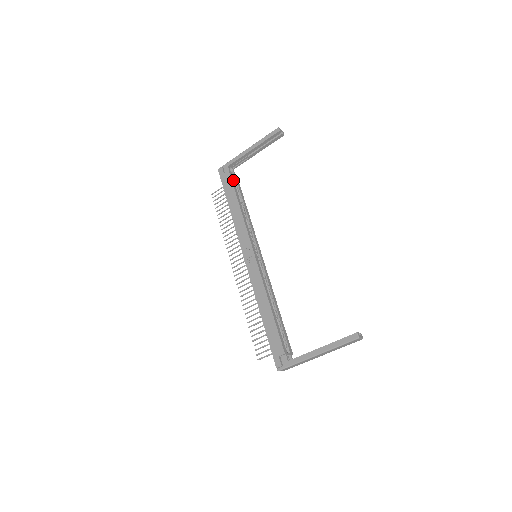
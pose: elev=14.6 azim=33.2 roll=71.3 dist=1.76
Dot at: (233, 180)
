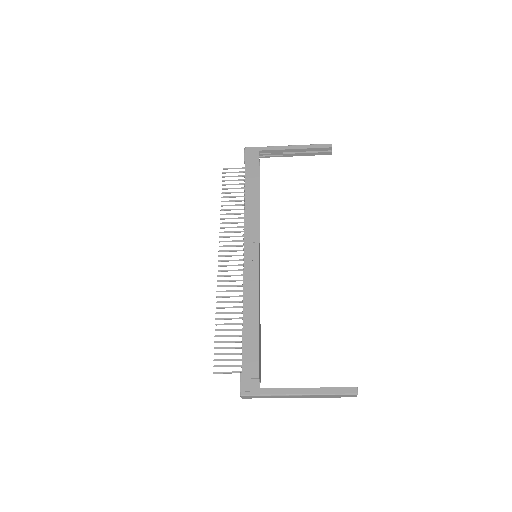
Dot at: occluded
